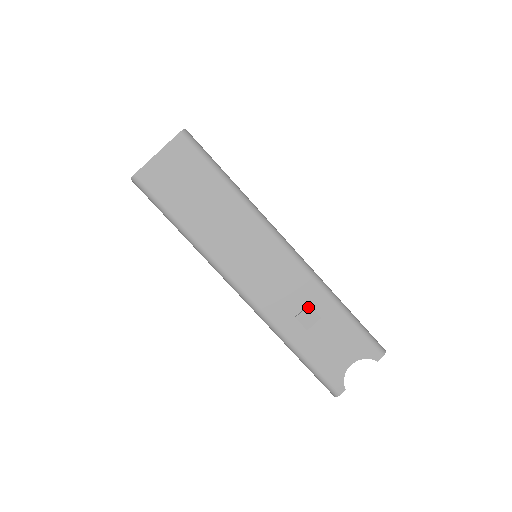
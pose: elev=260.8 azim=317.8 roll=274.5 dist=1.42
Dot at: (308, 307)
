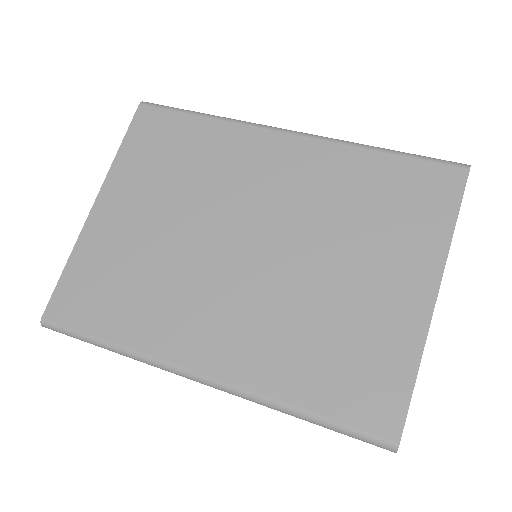
Dot at: occluded
